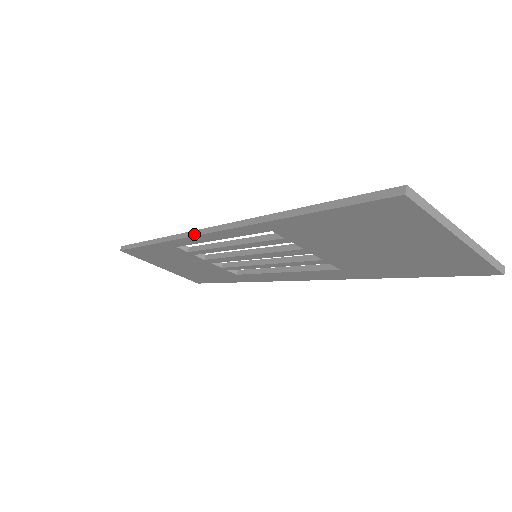
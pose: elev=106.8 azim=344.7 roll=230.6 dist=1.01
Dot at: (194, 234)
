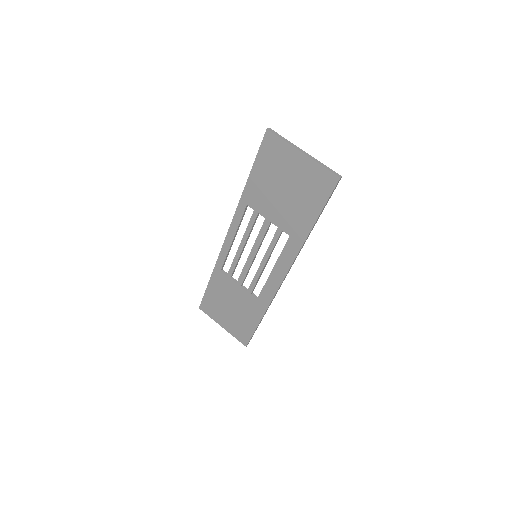
Dot at: (224, 243)
